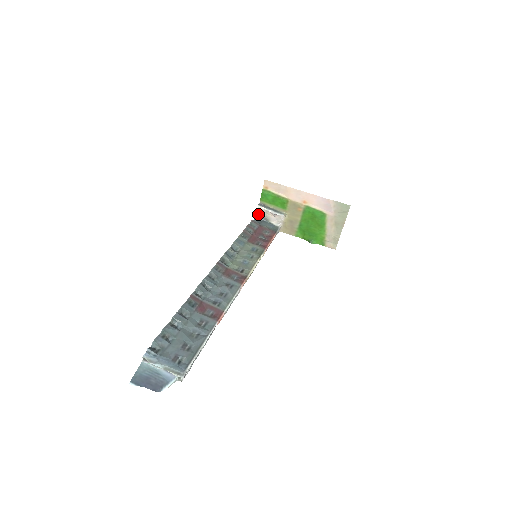
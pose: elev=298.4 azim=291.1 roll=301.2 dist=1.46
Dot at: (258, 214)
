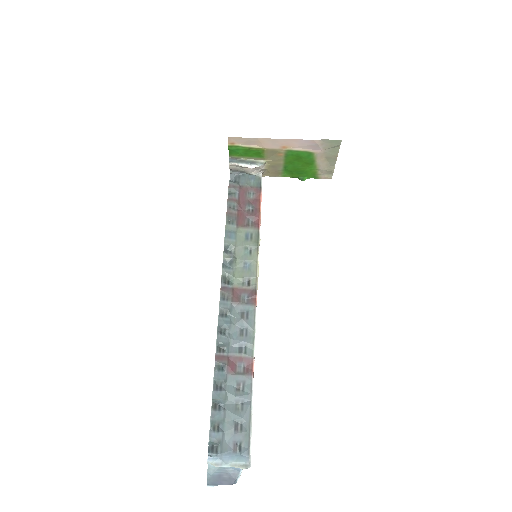
Dot at: (232, 170)
